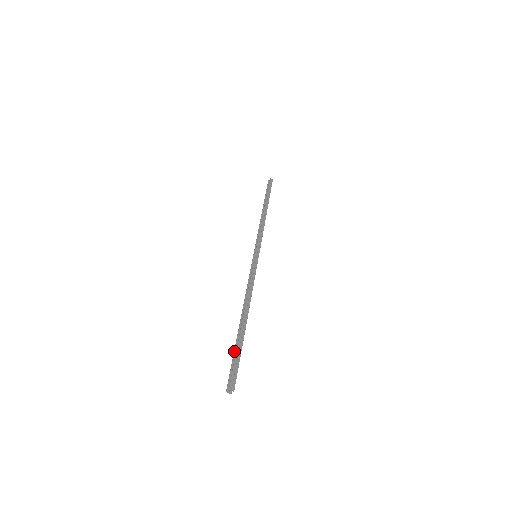
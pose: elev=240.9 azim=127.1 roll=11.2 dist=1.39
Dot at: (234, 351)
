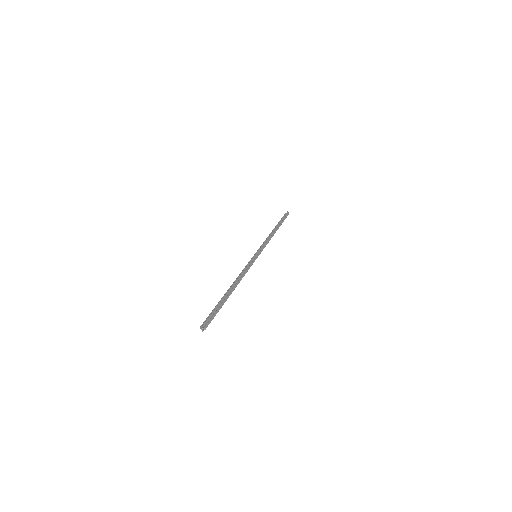
Dot at: (215, 306)
